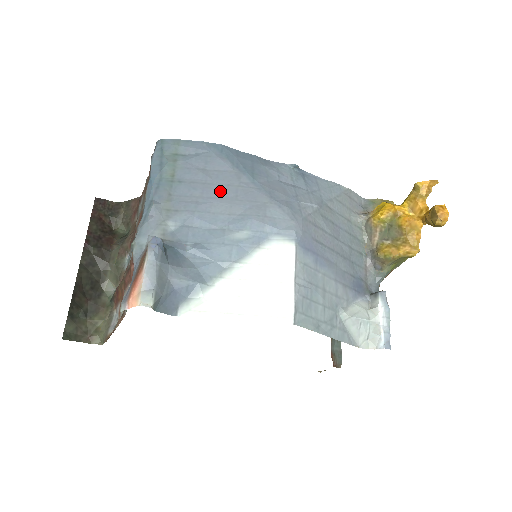
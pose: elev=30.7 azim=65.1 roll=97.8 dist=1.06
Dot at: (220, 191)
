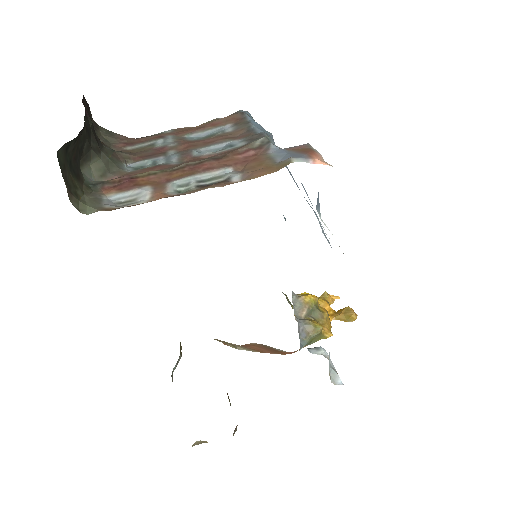
Dot at: occluded
